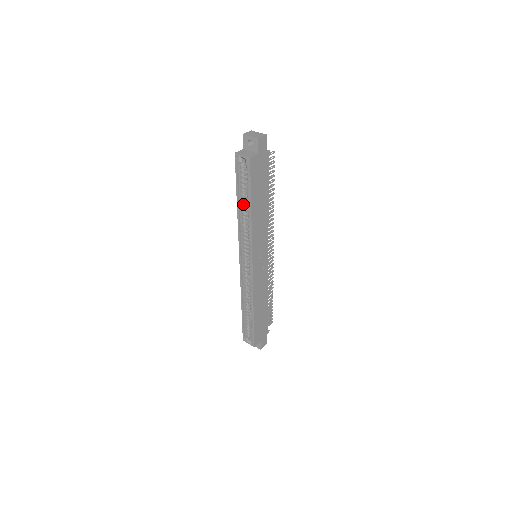
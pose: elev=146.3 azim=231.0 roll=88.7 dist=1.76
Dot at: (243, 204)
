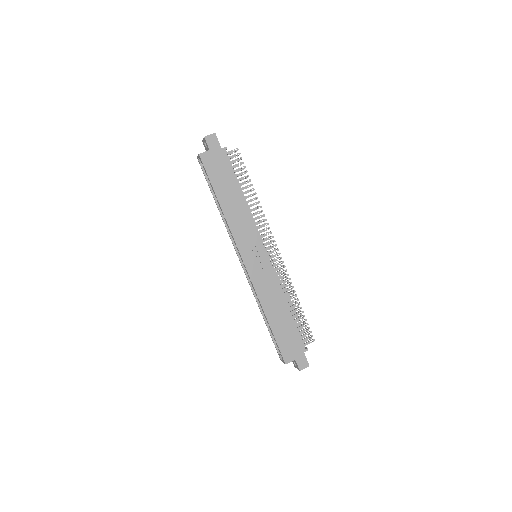
Dot at: occluded
